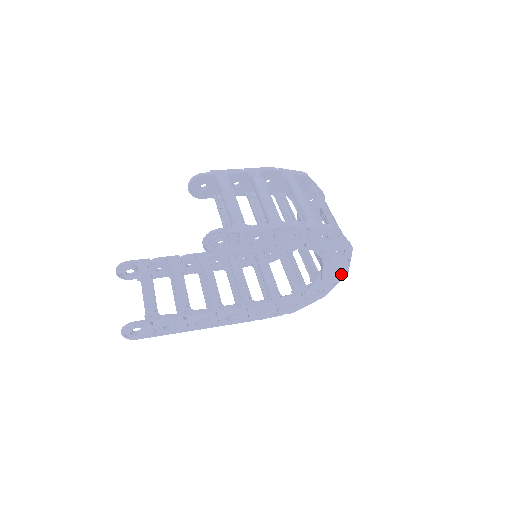
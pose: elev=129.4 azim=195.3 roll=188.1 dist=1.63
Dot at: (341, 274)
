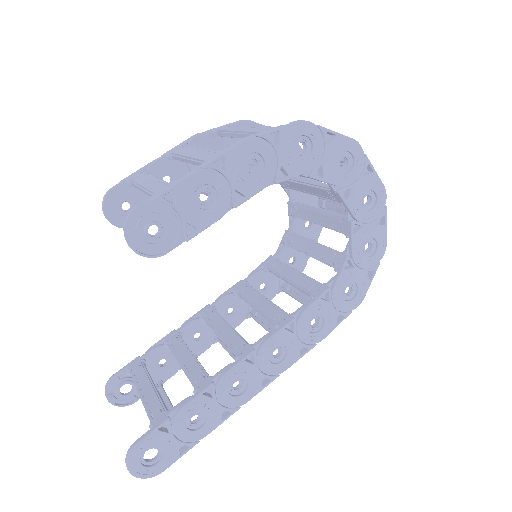
Dot at: (378, 198)
